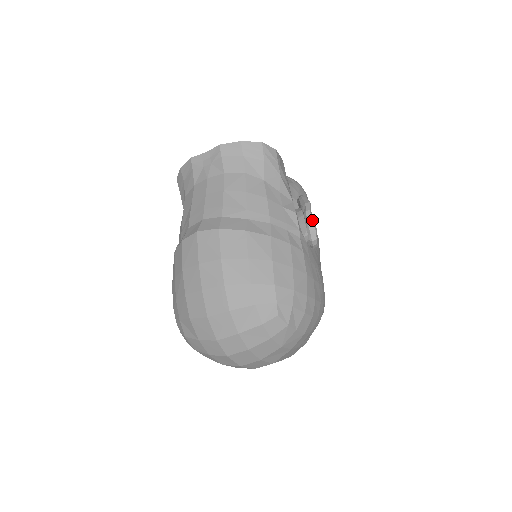
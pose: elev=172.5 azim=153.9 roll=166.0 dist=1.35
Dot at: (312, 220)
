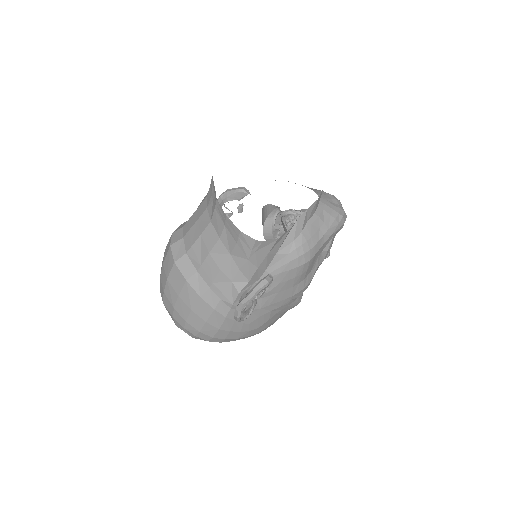
Dot at: (239, 311)
